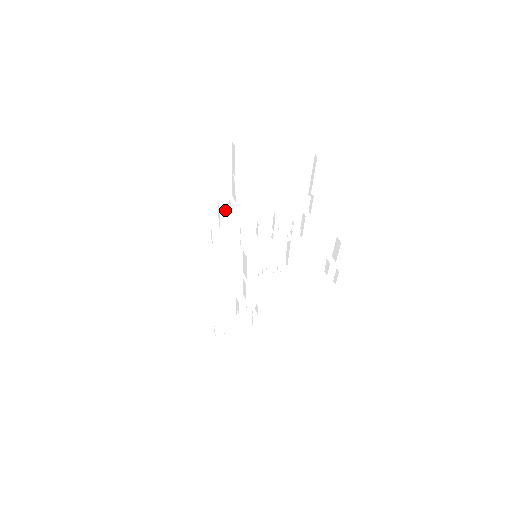
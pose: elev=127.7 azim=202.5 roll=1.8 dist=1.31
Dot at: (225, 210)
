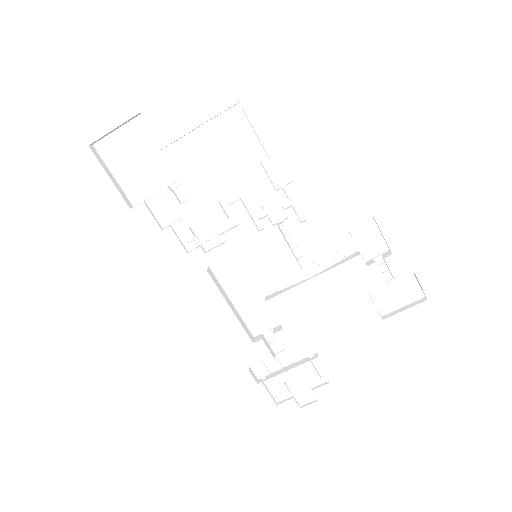
Dot at: (185, 198)
